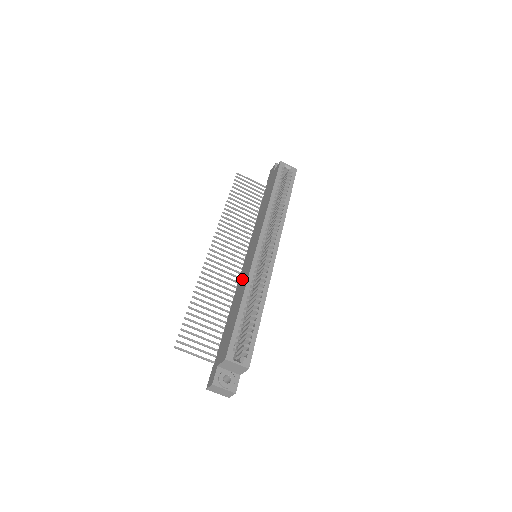
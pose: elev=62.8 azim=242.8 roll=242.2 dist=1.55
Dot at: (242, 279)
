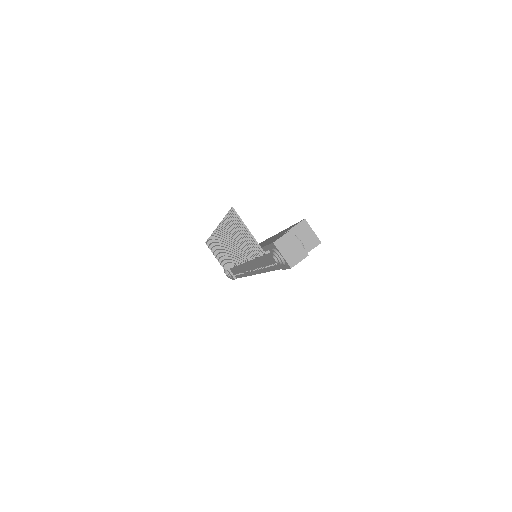
Dot at: (260, 245)
